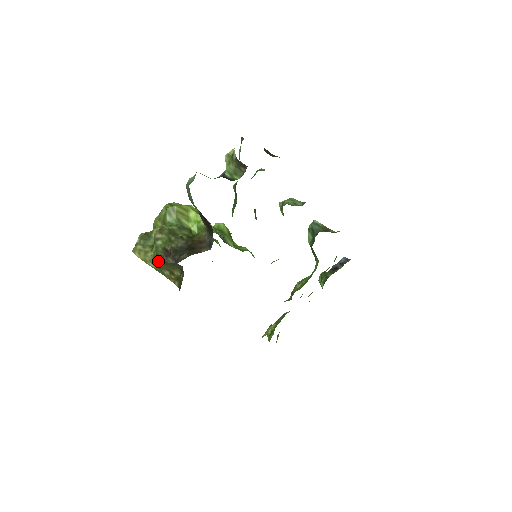
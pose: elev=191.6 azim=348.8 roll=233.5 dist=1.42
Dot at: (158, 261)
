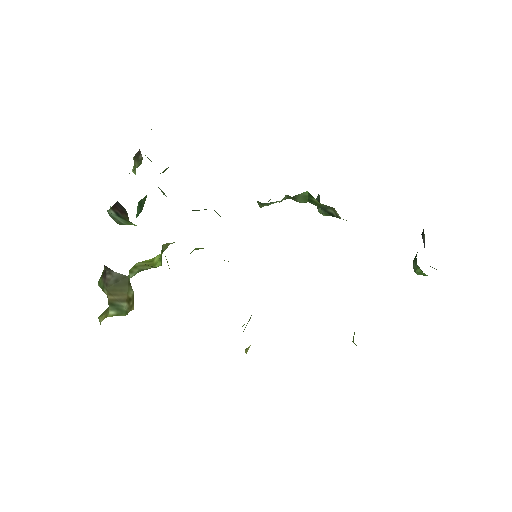
Dot at: (107, 296)
